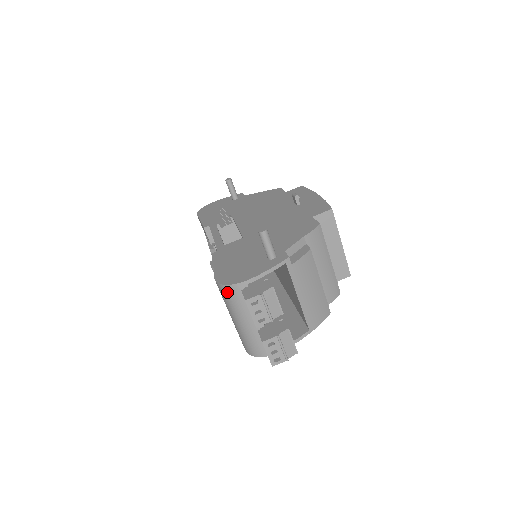
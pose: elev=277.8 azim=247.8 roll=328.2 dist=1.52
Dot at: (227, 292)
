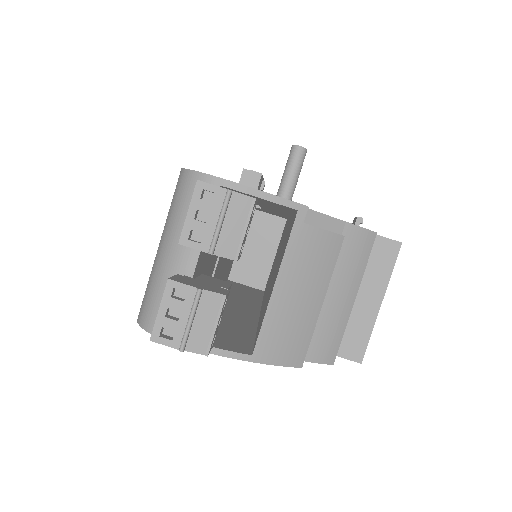
Dot at: (183, 184)
